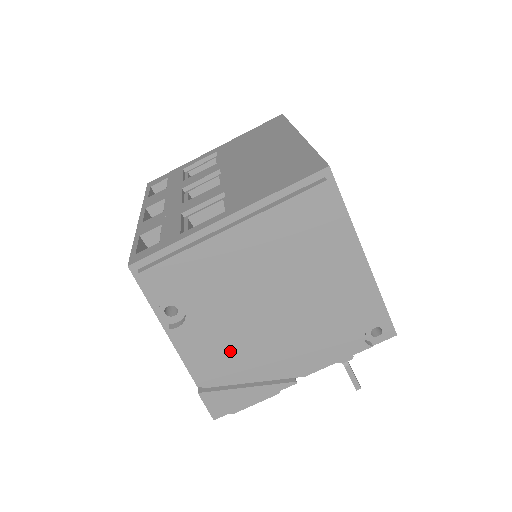
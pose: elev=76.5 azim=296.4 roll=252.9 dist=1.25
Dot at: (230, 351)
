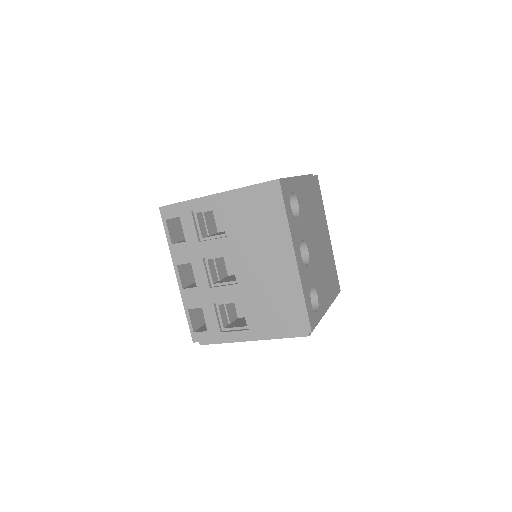
Dot at: occluded
